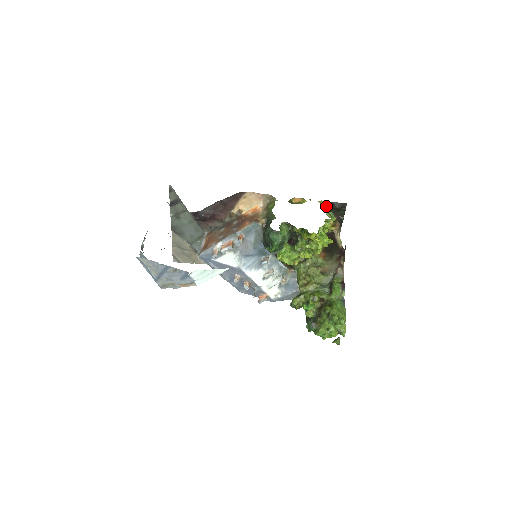
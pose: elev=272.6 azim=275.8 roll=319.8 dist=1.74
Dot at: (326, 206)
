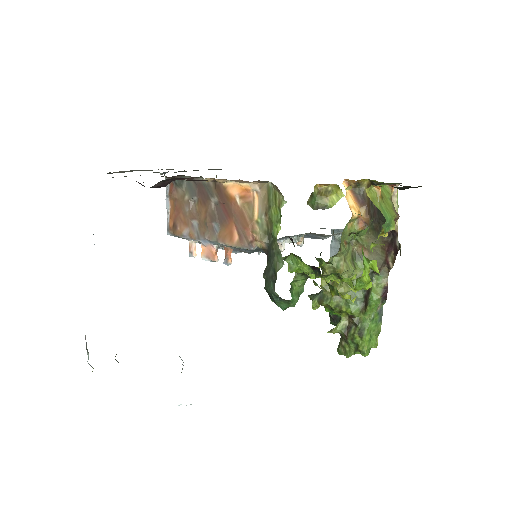
Dot at: (380, 186)
